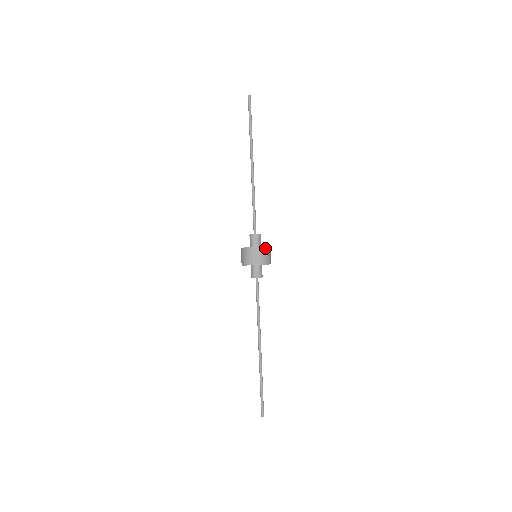
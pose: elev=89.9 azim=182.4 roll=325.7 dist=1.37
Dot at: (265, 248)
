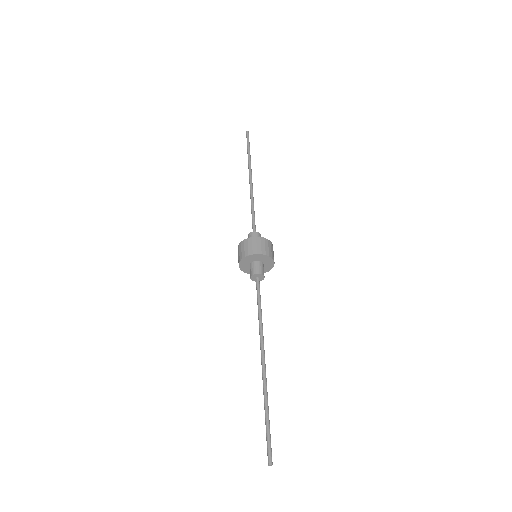
Dot at: occluded
